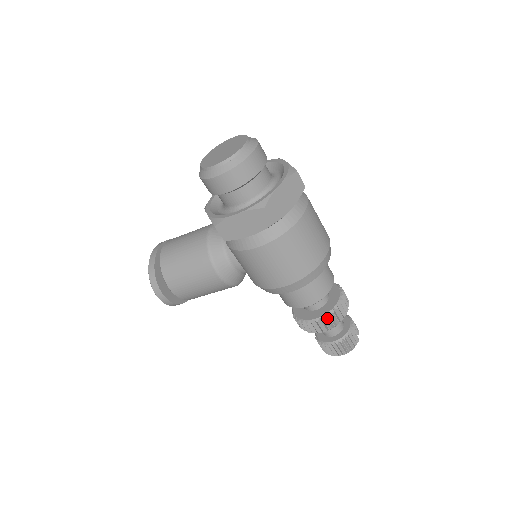
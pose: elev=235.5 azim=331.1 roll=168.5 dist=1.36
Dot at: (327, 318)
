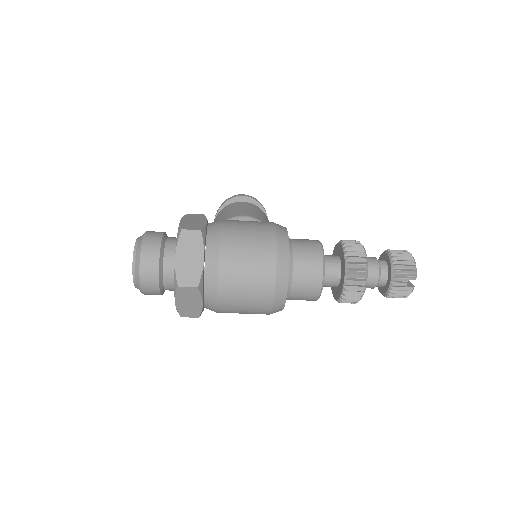
Dot at: occluded
